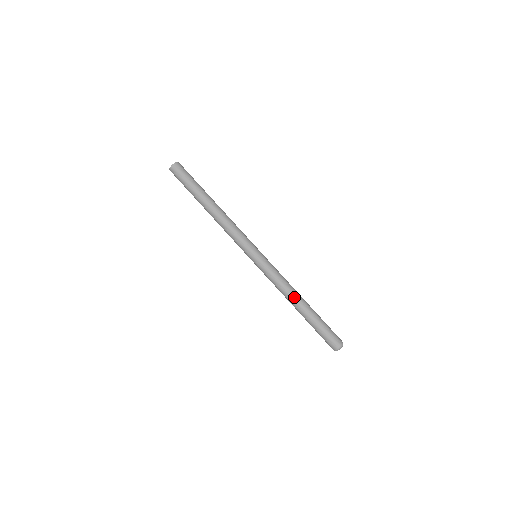
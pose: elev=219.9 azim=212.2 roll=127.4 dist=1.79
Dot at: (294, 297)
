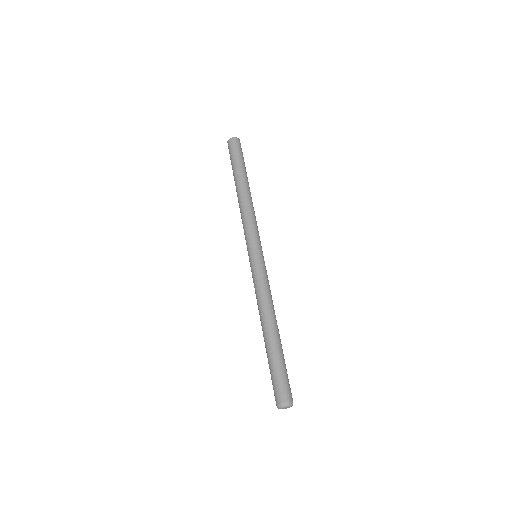
Dot at: (271, 316)
